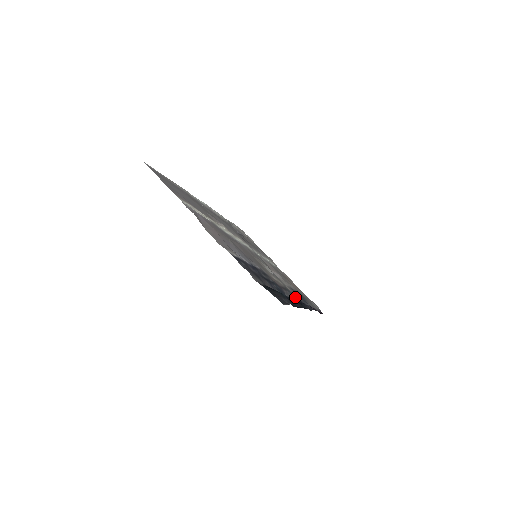
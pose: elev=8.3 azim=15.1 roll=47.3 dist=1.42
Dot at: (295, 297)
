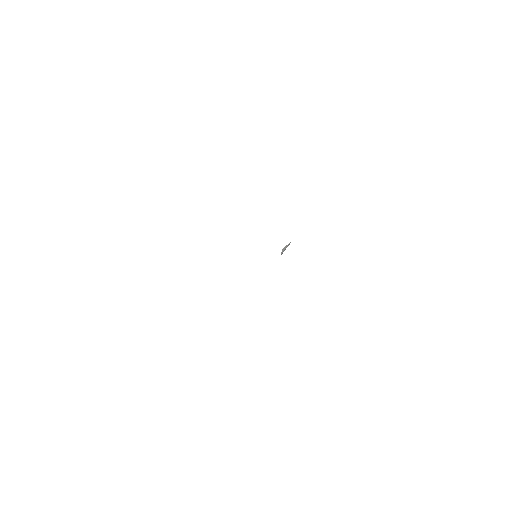
Dot at: occluded
